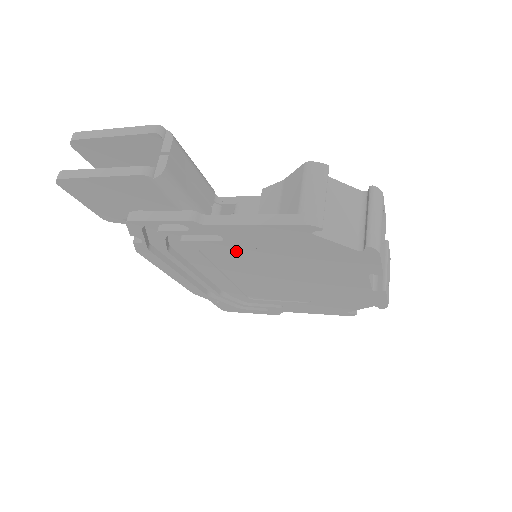
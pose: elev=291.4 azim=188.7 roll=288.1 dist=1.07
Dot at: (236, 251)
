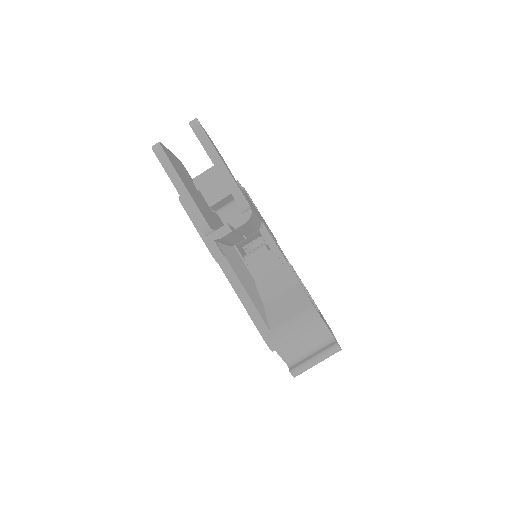
Dot at: occluded
